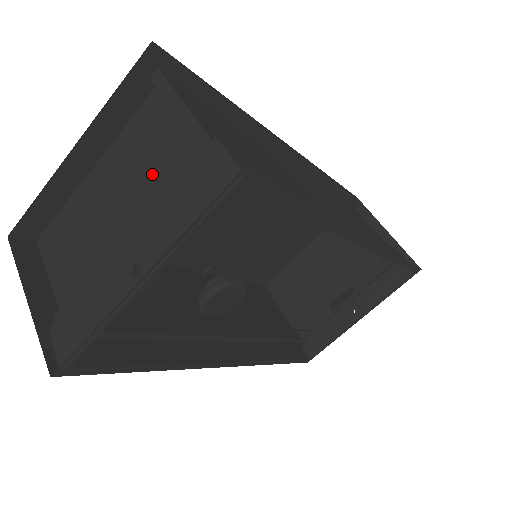
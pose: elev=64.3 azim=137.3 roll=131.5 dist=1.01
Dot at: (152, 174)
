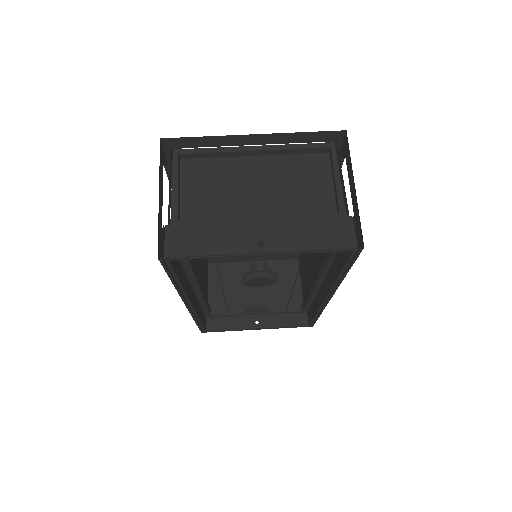
Dot at: (298, 198)
